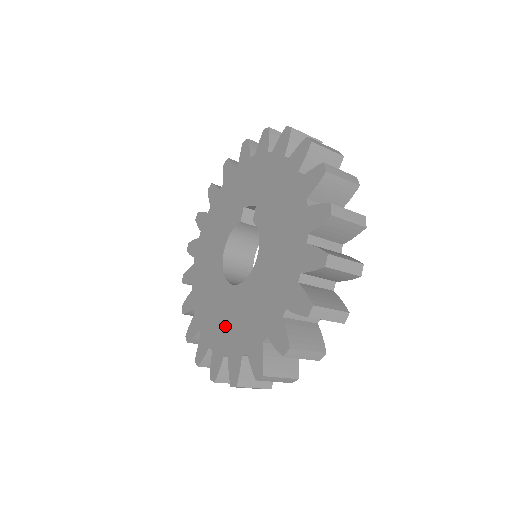
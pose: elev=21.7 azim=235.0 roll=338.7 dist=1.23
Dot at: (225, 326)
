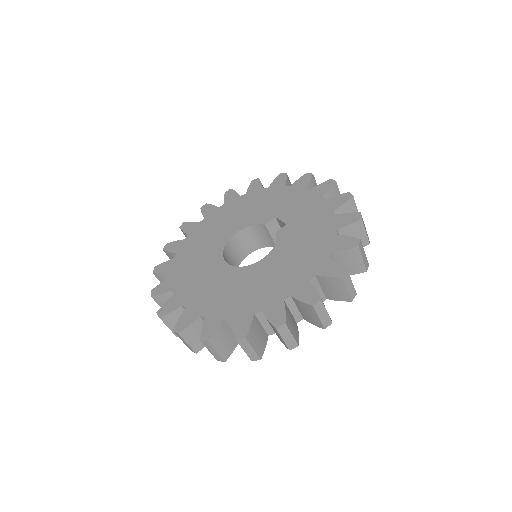
Dot at: (199, 286)
